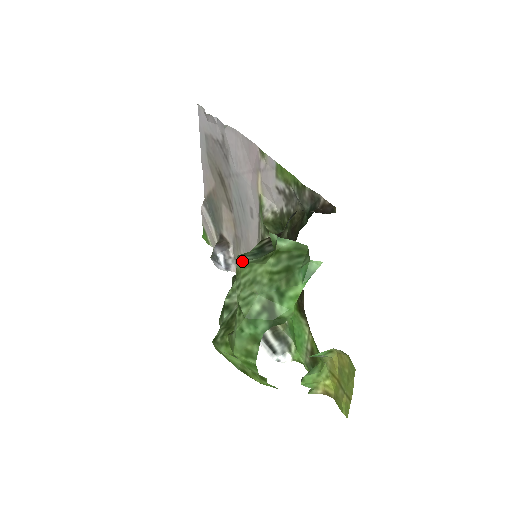
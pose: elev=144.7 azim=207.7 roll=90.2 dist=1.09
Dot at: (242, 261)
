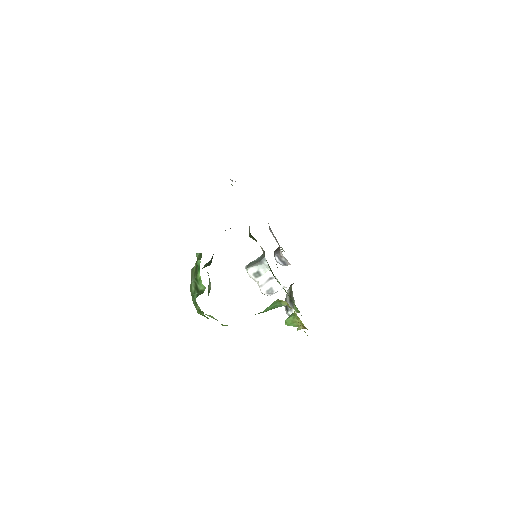
Dot at: occluded
